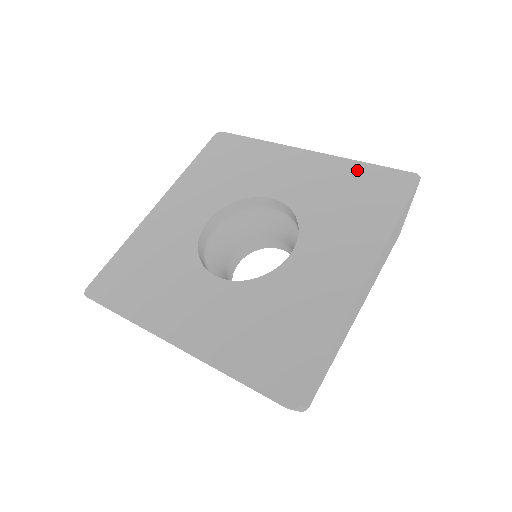
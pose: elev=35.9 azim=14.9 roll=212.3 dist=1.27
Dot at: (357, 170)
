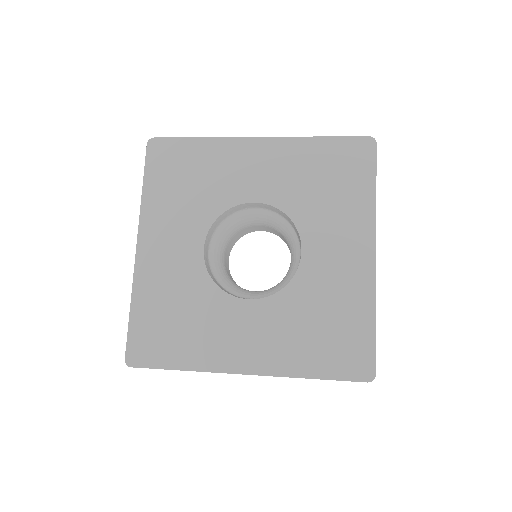
Dot at: (317, 147)
